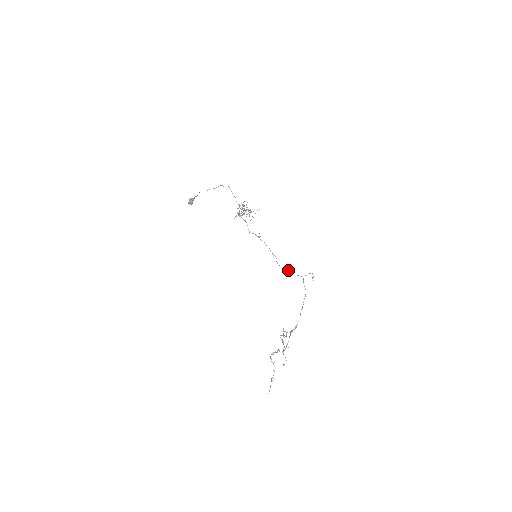
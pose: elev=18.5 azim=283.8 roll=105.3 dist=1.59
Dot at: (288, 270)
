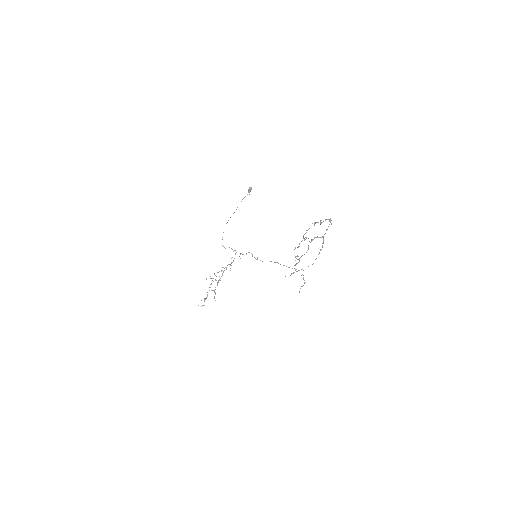
Dot at: occluded
